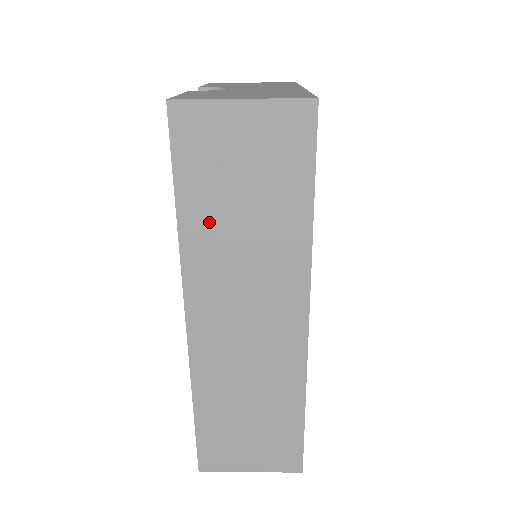
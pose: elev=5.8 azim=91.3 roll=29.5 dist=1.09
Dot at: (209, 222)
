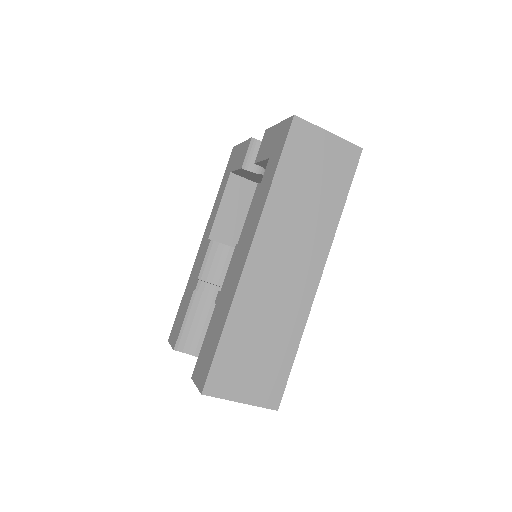
Dot at: (289, 191)
